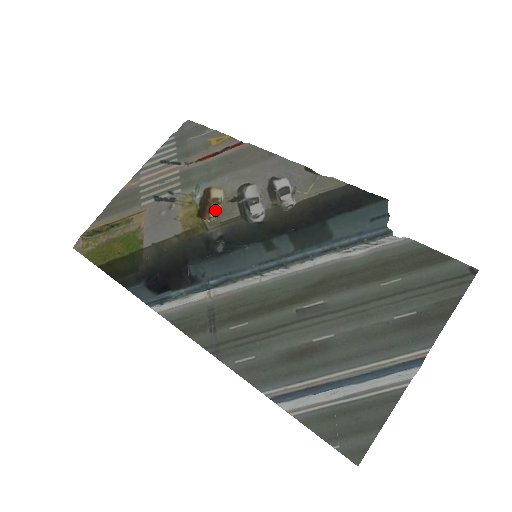
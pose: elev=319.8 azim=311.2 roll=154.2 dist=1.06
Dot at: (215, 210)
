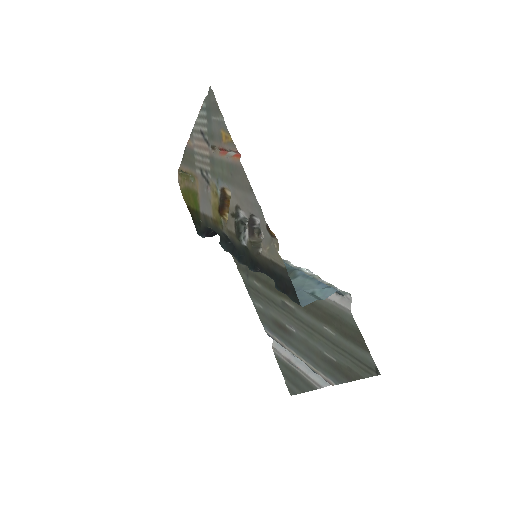
Dot at: occluded
